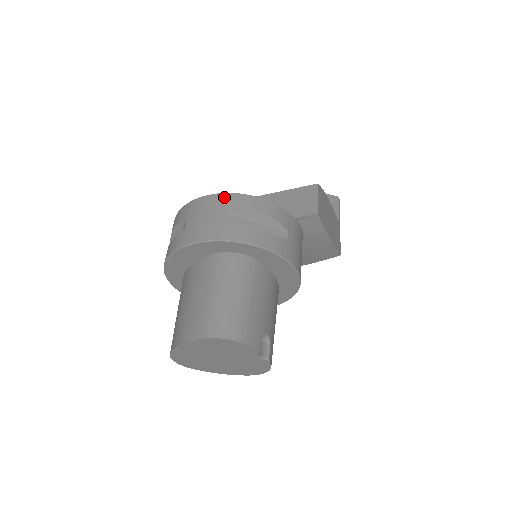
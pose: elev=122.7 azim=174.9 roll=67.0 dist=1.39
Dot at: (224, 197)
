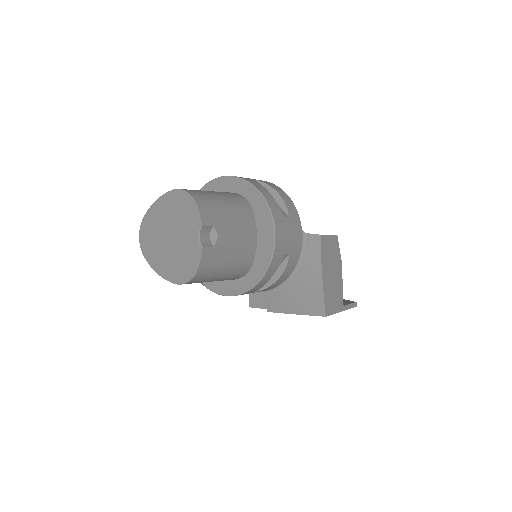
Dot at: occluded
